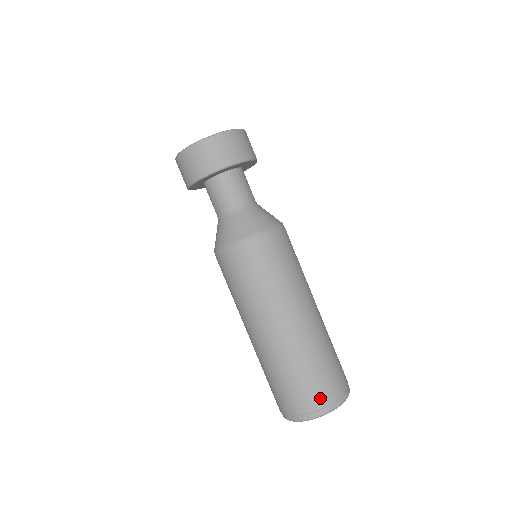
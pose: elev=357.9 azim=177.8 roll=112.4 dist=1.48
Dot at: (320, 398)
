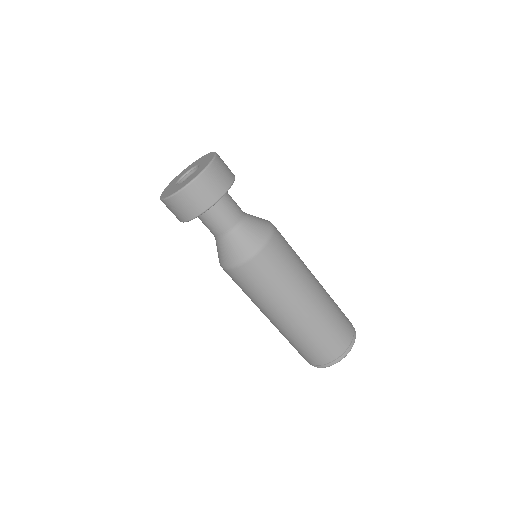
Dot at: (339, 348)
